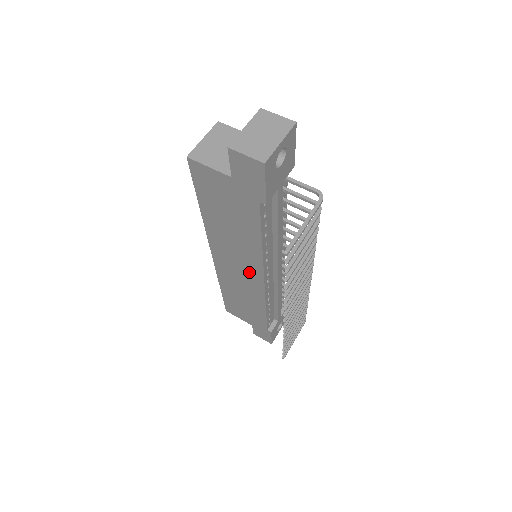
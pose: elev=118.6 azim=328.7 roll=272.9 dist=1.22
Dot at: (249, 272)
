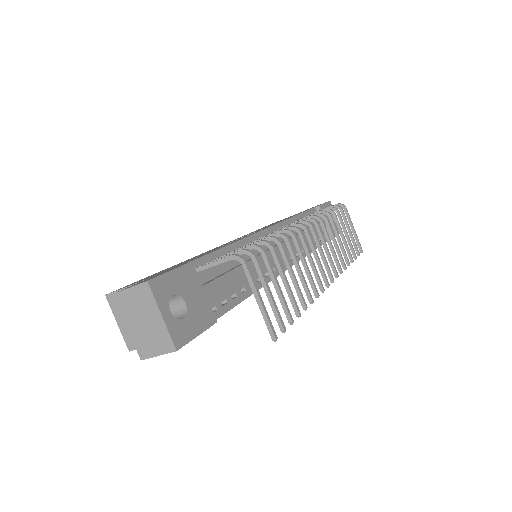
Dot at: occluded
